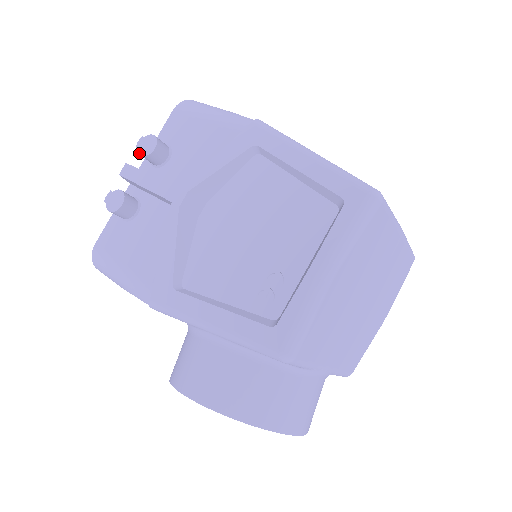
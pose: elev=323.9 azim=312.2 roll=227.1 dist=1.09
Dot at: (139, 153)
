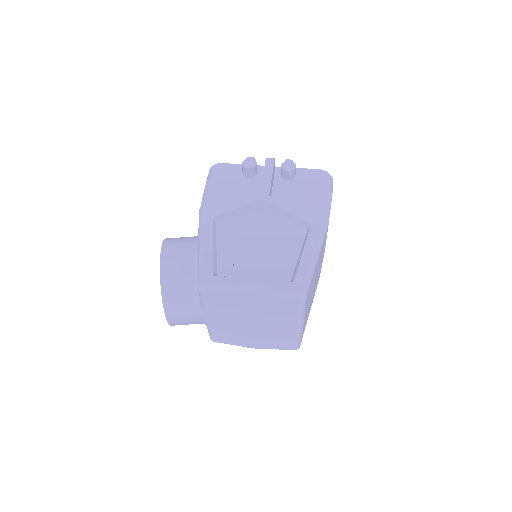
Dot at: (282, 163)
